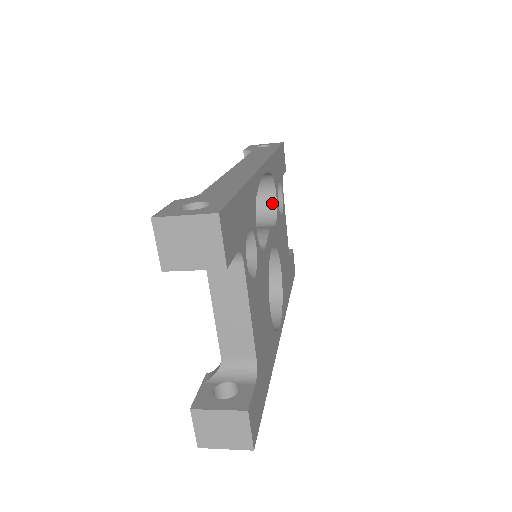
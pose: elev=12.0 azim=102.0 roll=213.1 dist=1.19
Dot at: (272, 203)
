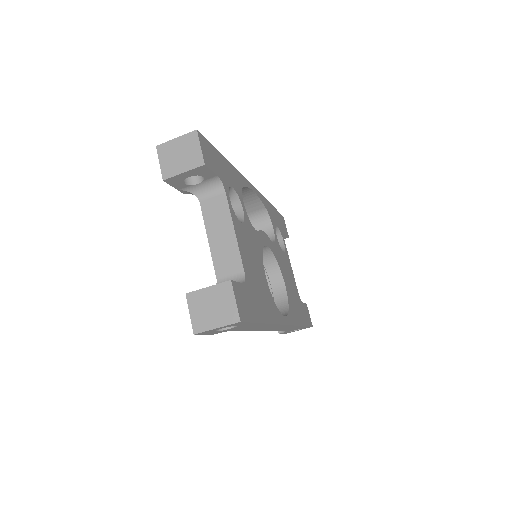
Dot at: (271, 234)
